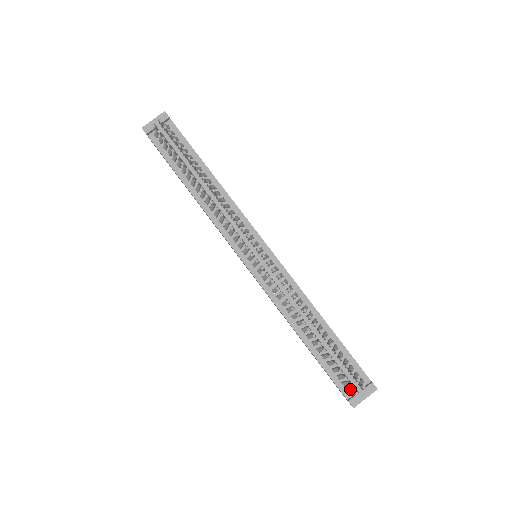
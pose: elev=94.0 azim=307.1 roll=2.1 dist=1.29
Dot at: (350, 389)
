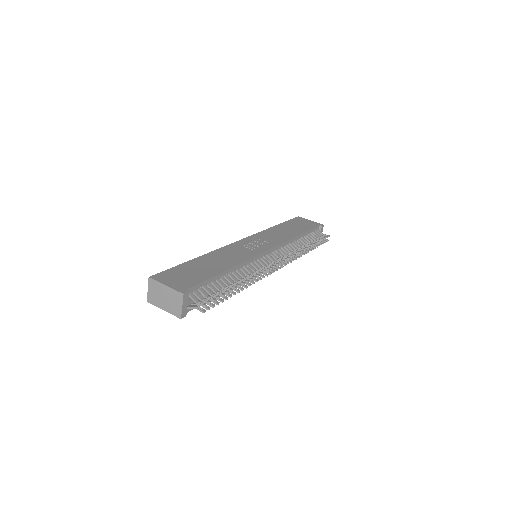
Dot at: occluded
